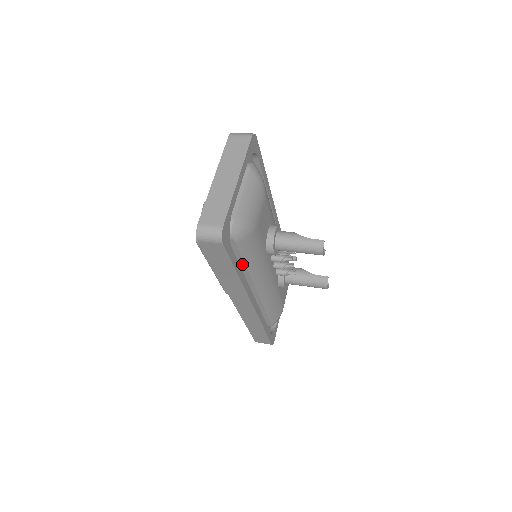
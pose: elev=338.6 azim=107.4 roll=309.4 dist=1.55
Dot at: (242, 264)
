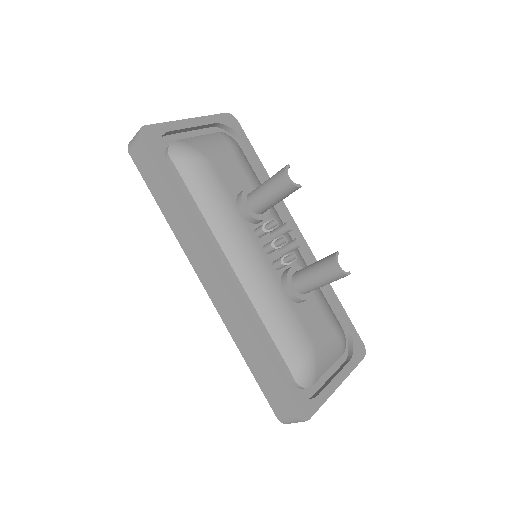
Dot at: (196, 208)
